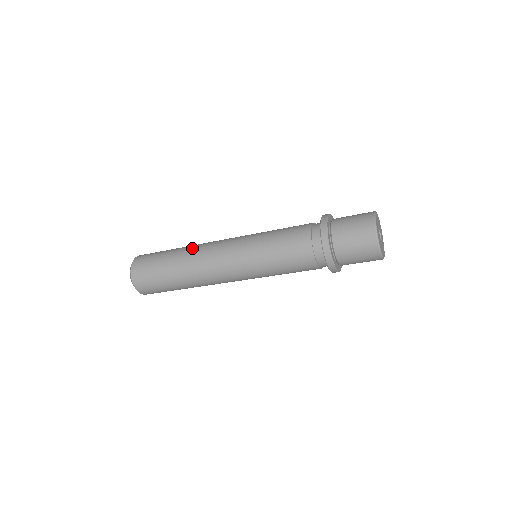
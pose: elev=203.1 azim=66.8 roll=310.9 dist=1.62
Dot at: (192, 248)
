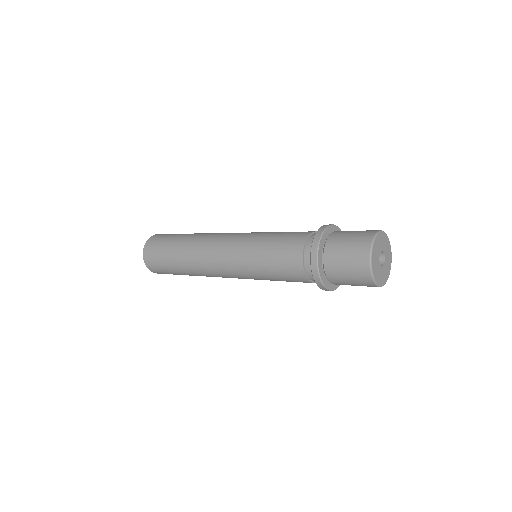
Dot at: (192, 246)
